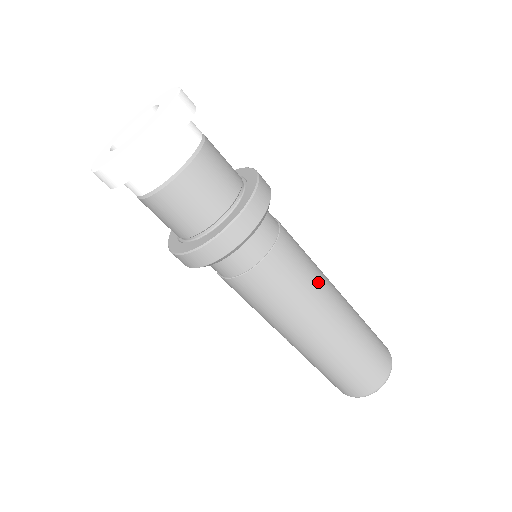
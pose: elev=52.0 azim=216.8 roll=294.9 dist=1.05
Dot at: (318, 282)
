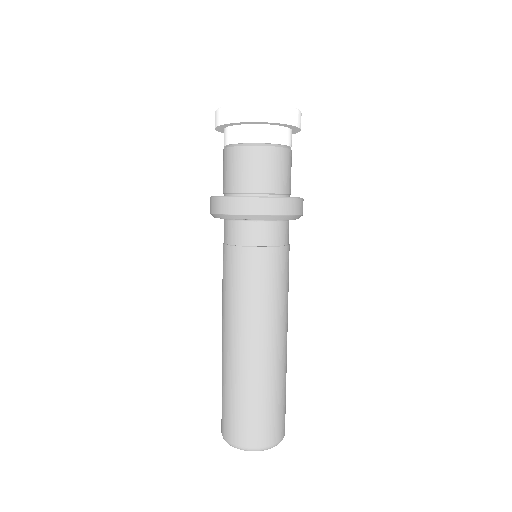
Dot at: (270, 308)
